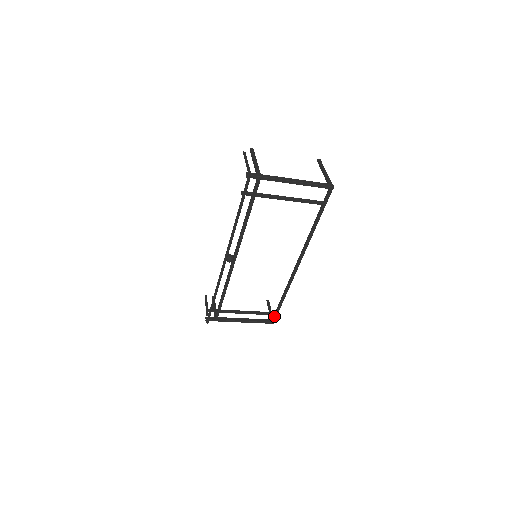
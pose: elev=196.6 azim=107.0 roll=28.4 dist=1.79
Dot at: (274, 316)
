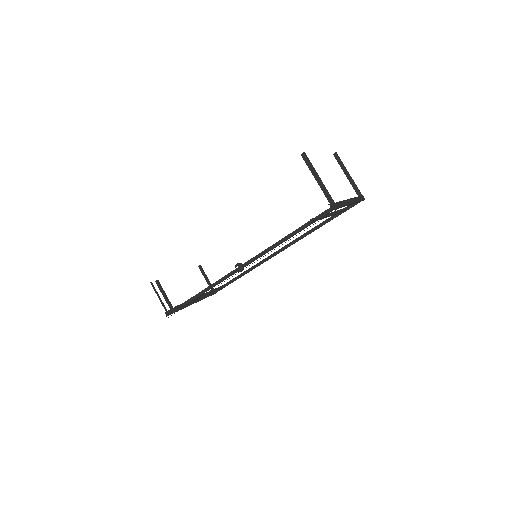
Dot at: (221, 289)
